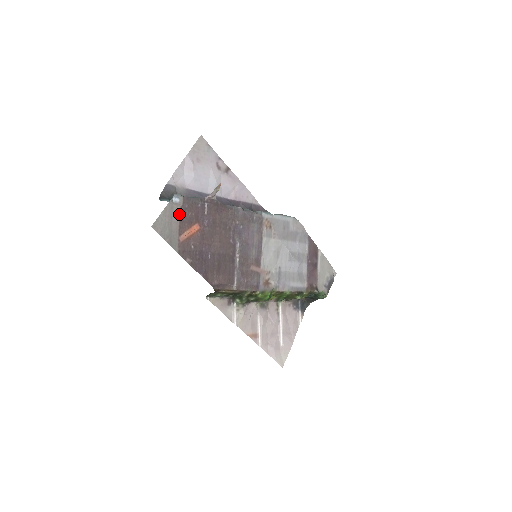
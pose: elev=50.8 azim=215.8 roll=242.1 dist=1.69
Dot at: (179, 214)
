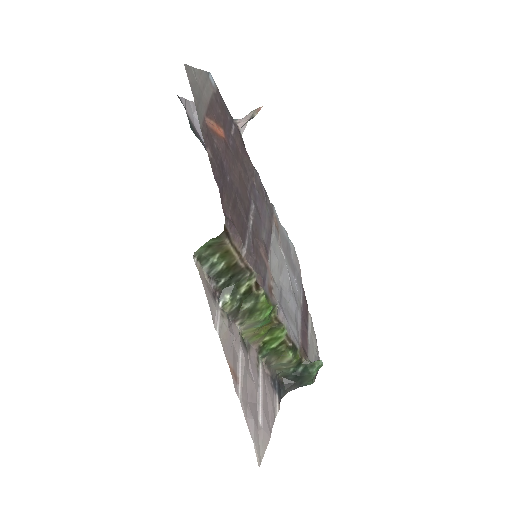
Dot at: (211, 96)
